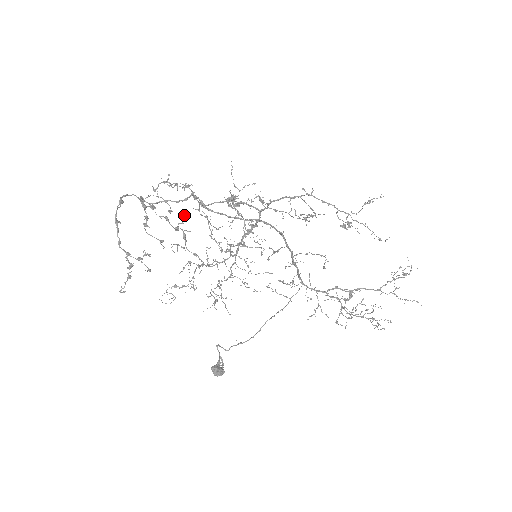
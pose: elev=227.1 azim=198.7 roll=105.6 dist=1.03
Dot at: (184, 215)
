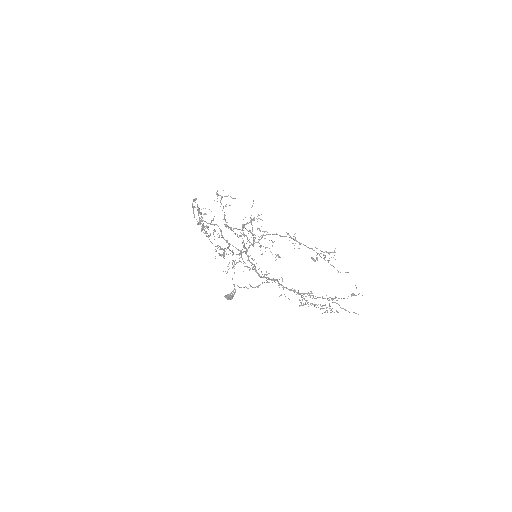
Dot at: (214, 230)
